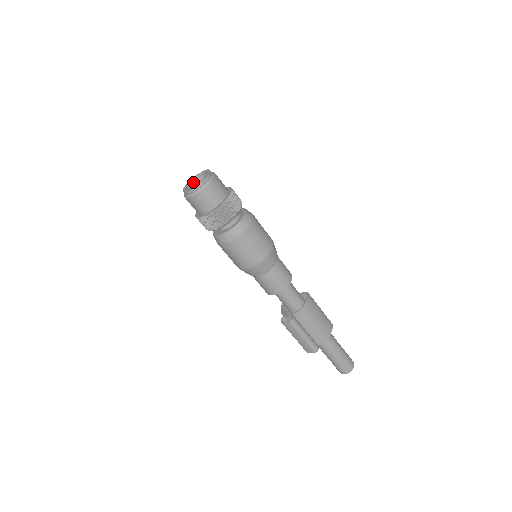
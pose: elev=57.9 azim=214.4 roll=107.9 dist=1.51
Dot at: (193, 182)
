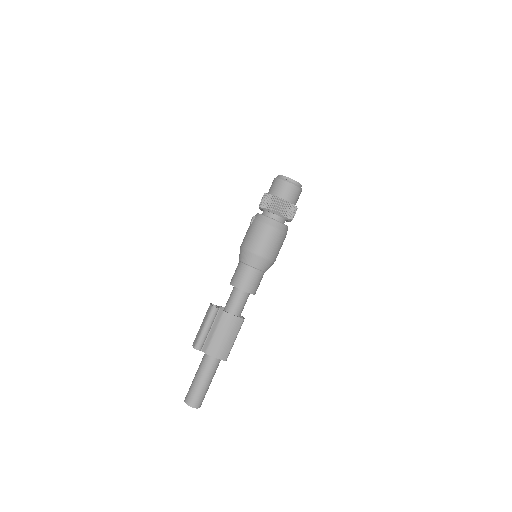
Dot at: occluded
